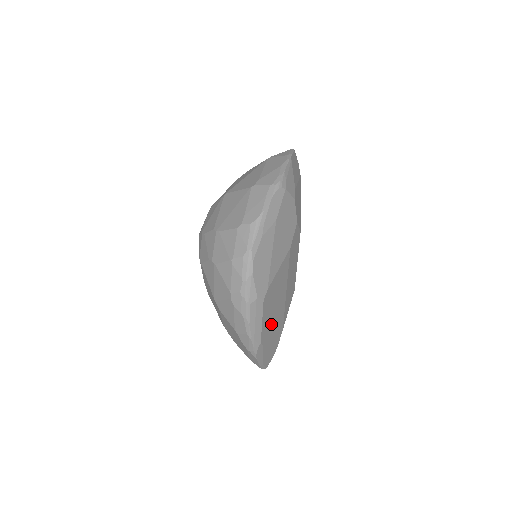
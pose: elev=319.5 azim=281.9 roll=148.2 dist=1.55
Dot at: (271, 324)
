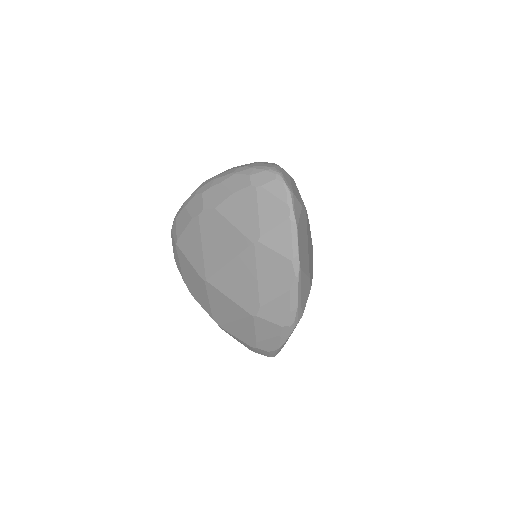
Dot at: occluded
